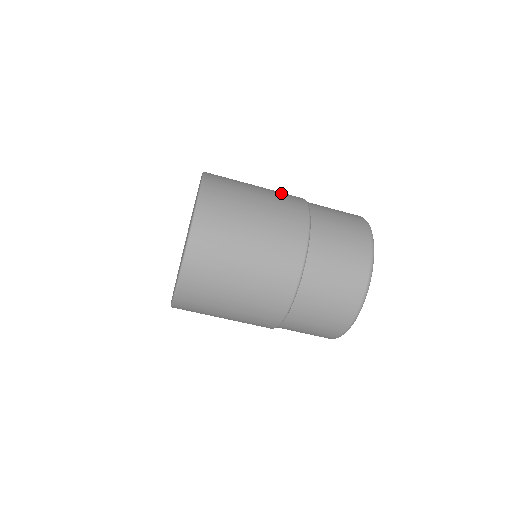
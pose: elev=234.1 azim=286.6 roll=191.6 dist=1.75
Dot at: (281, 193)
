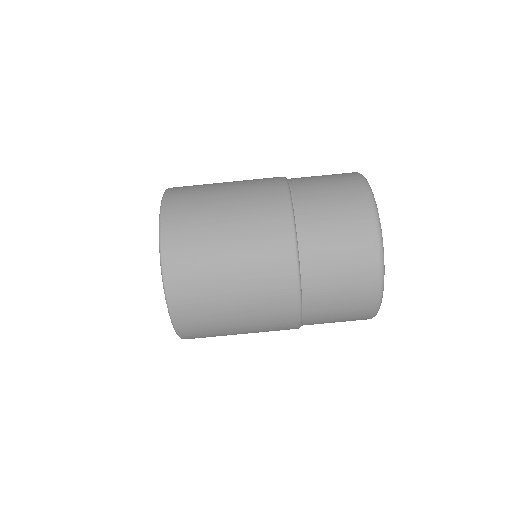
Dot at: occluded
